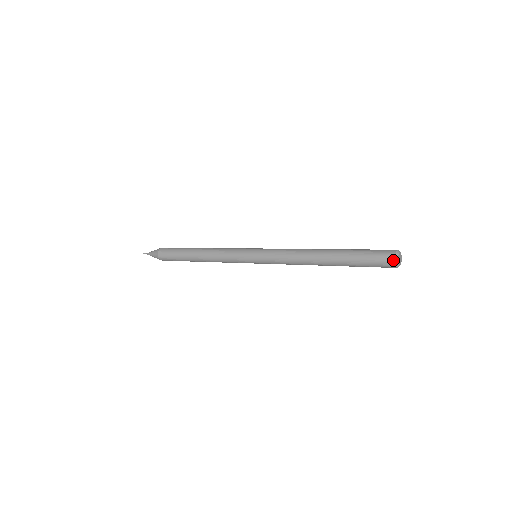
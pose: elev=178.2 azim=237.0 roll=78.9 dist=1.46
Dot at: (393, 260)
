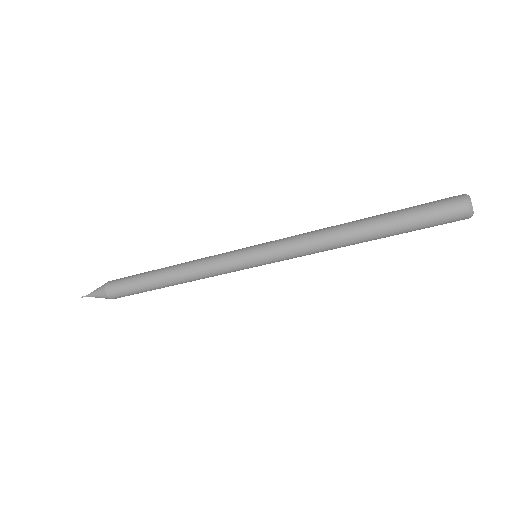
Dot at: (463, 196)
